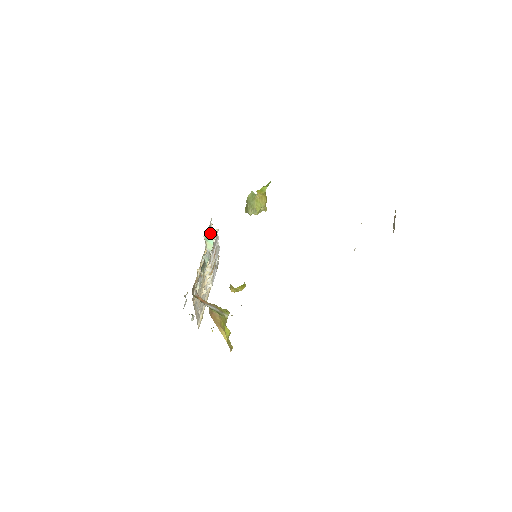
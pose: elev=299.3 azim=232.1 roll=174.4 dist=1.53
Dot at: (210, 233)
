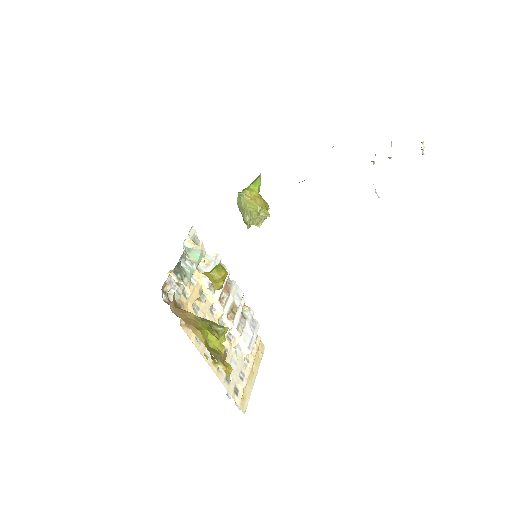
Dot at: (194, 246)
